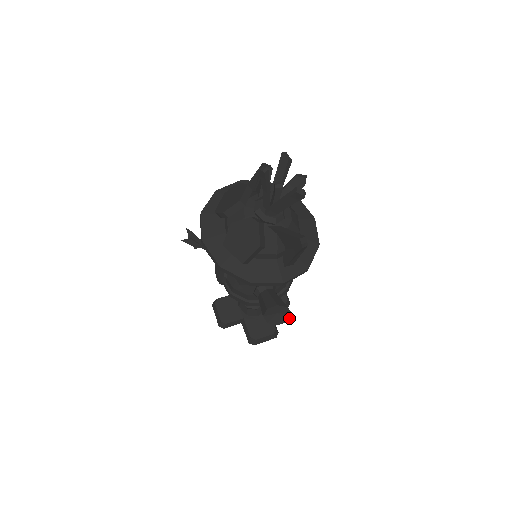
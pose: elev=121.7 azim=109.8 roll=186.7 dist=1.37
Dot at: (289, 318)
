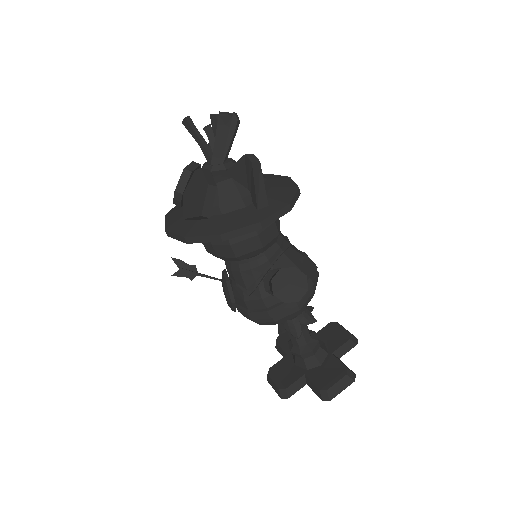
Dot at: (306, 284)
